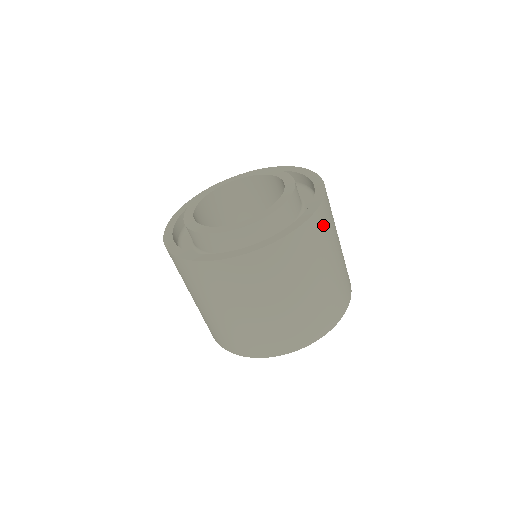
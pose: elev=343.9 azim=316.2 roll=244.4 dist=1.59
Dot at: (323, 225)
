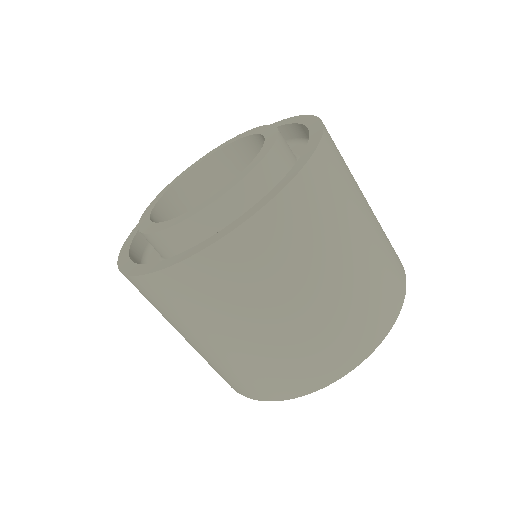
Dot at: (337, 162)
